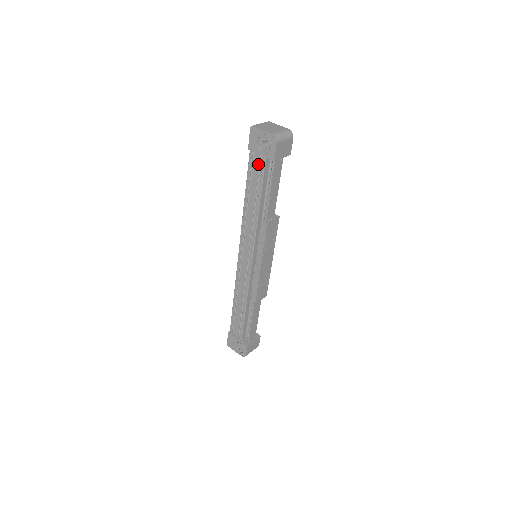
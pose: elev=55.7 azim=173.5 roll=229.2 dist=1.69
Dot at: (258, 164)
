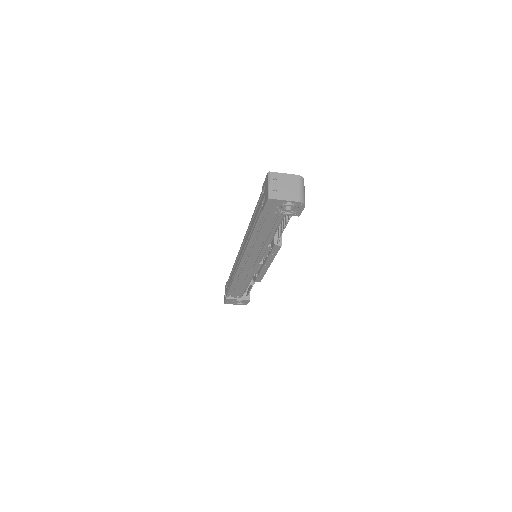
Dot at: (274, 218)
